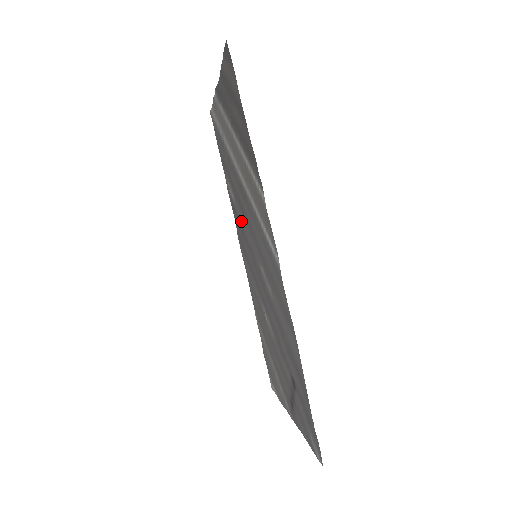
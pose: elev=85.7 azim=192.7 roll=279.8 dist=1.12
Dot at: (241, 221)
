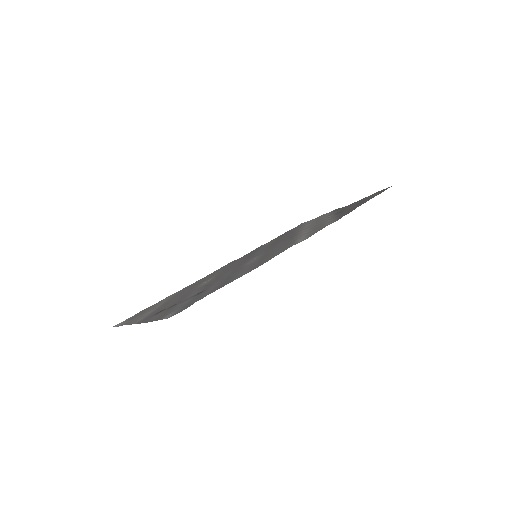
Dot at: occluded
